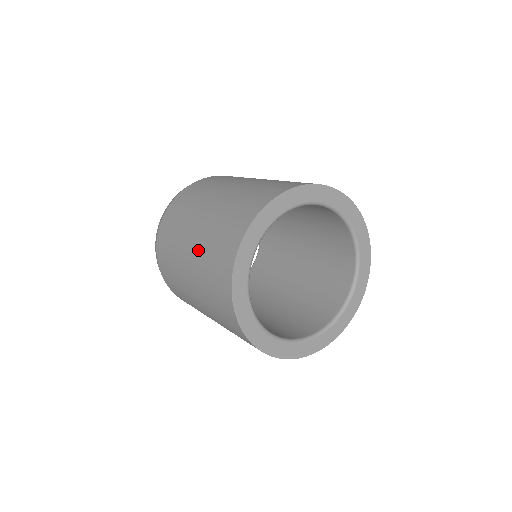
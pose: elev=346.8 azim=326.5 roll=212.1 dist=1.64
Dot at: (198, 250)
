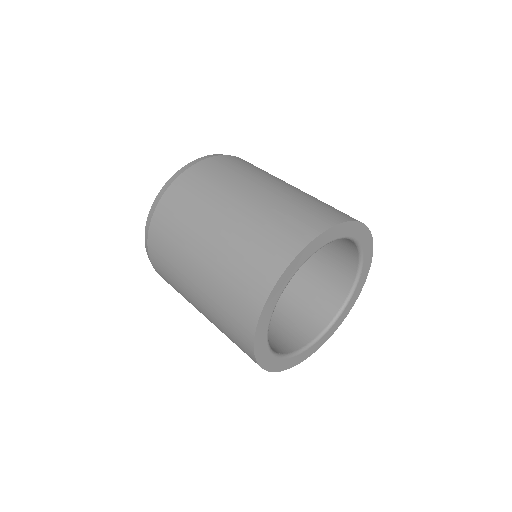
Dot at: (248, 216)
